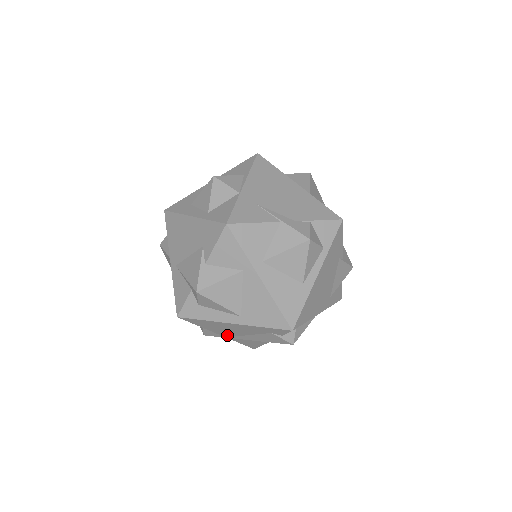
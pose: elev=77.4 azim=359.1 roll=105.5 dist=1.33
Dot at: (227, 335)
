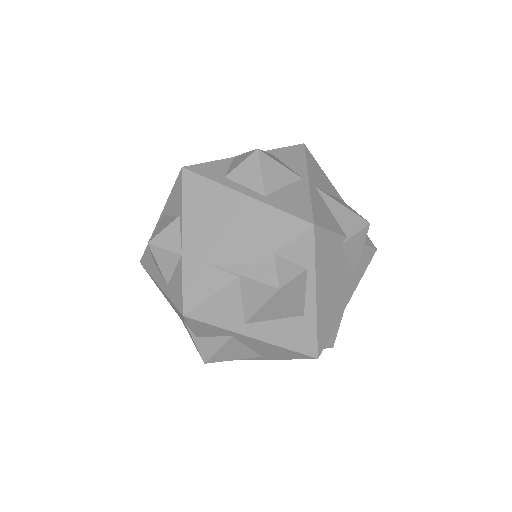
Dot at: occluded
